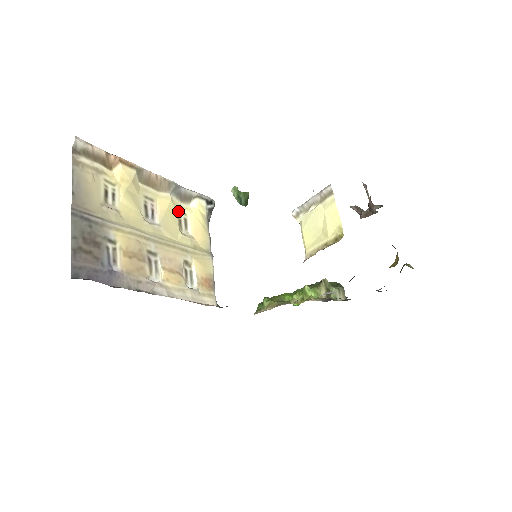
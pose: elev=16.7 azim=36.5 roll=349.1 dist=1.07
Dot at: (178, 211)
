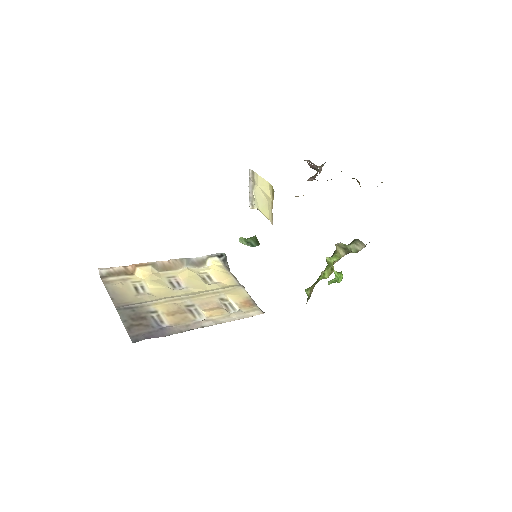
Dot at: (199, 274)
